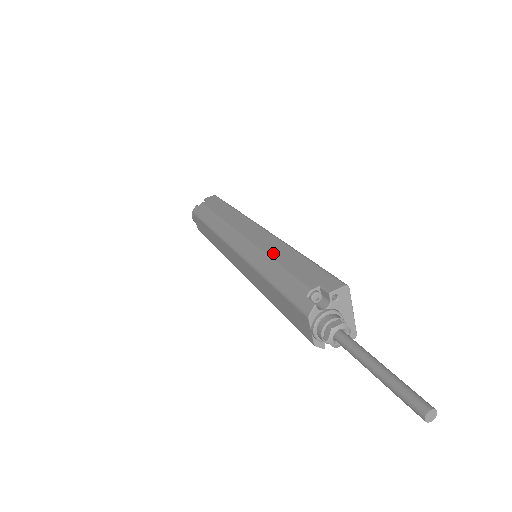
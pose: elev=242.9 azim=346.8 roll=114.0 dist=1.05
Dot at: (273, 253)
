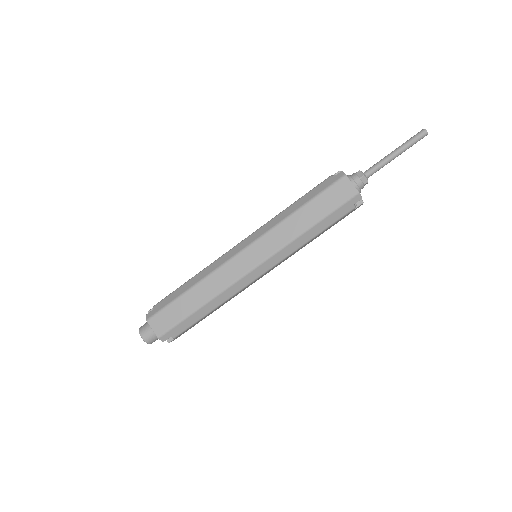
Dot at: occluded
